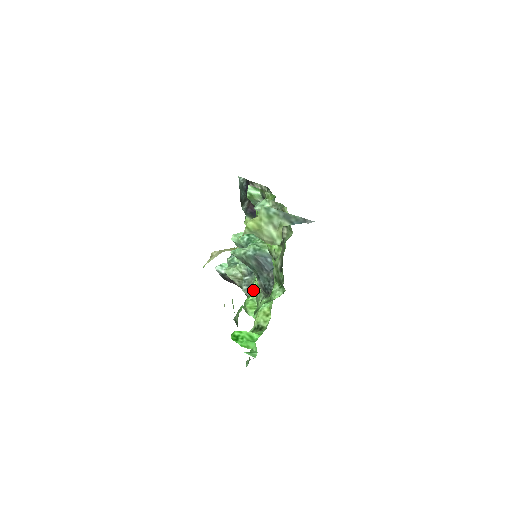
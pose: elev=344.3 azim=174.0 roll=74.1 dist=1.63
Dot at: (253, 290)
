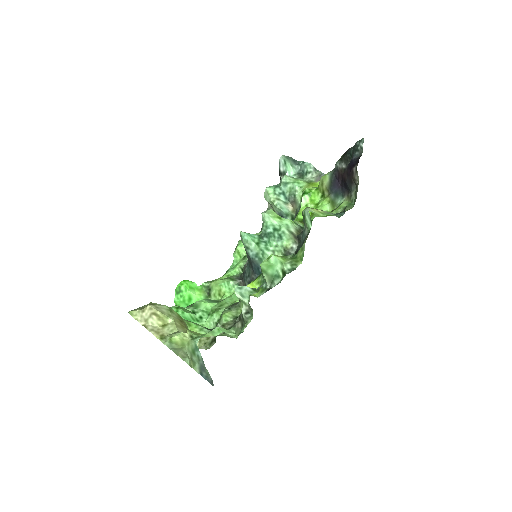
Dot at: occluded
